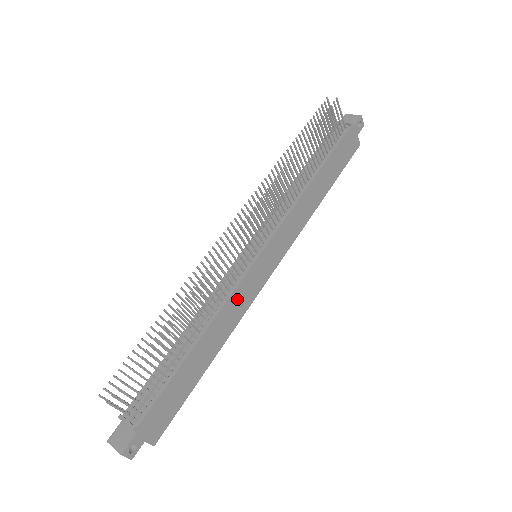
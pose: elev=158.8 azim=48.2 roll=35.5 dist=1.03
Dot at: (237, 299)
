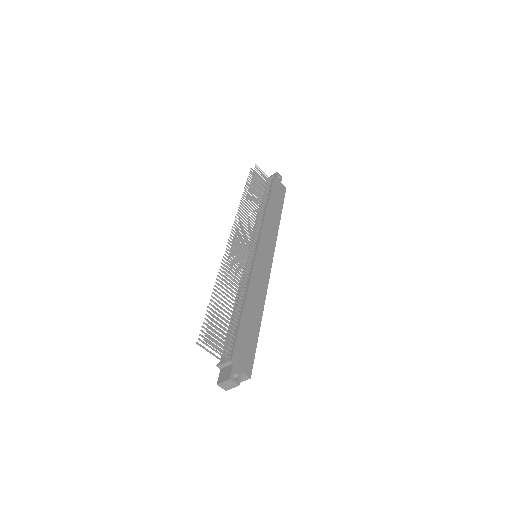
Dot at: (257, 278)
